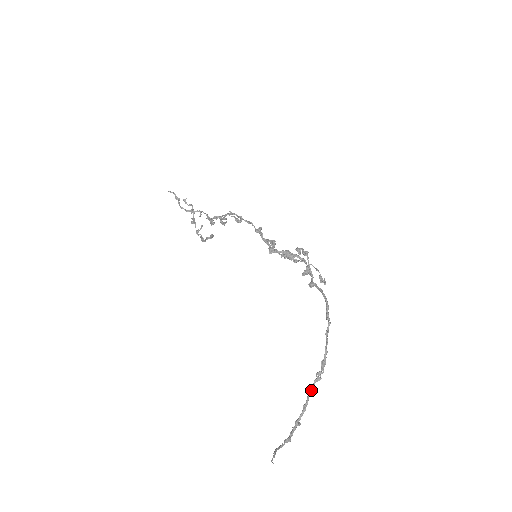
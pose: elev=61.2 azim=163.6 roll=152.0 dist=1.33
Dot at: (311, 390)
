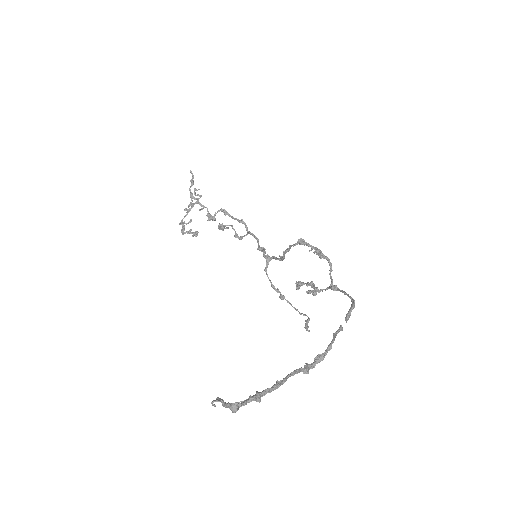
Dot at: (295, 372)
